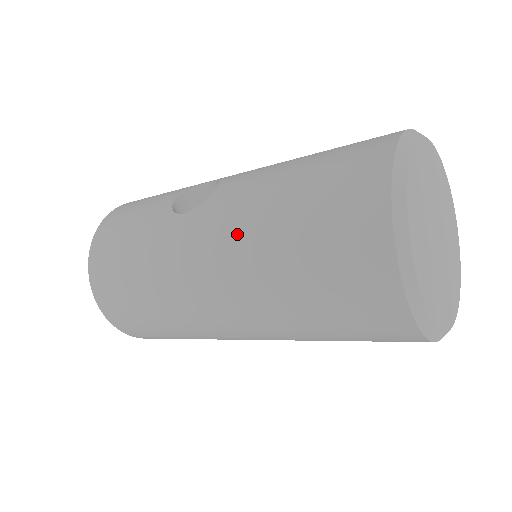
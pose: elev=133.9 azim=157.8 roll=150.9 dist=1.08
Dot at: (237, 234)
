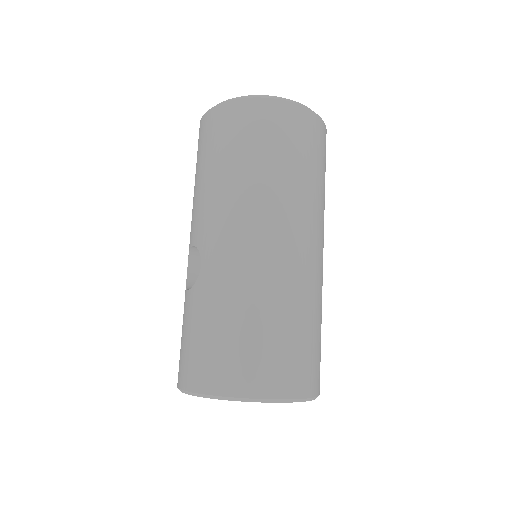
Dot at: (225, 204)
